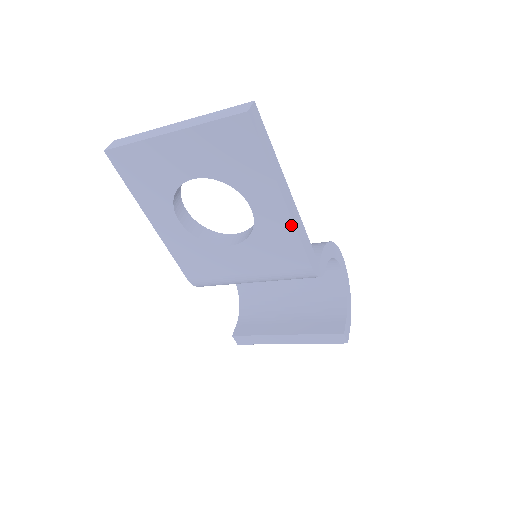
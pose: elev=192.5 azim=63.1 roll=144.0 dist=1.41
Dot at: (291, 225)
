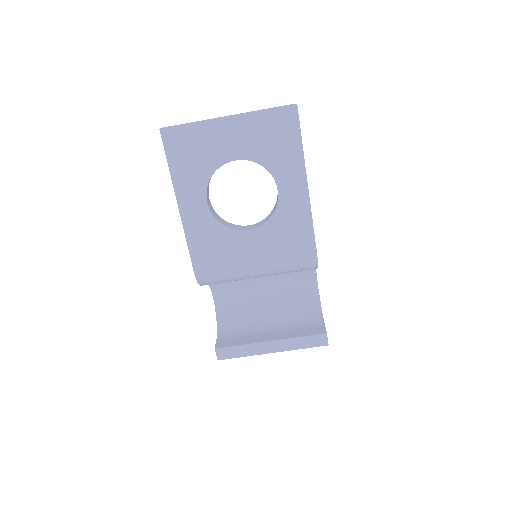
Dot at: (308, 208)
